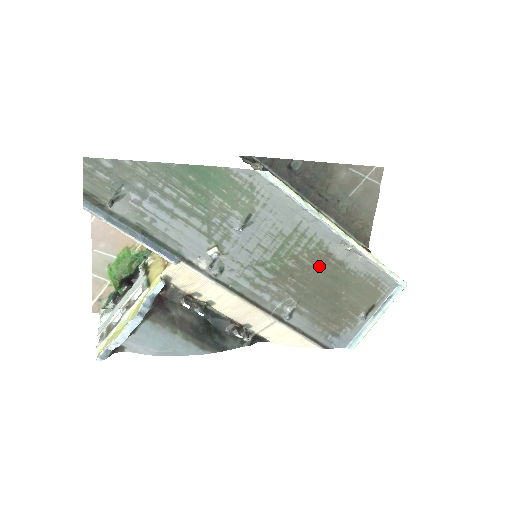
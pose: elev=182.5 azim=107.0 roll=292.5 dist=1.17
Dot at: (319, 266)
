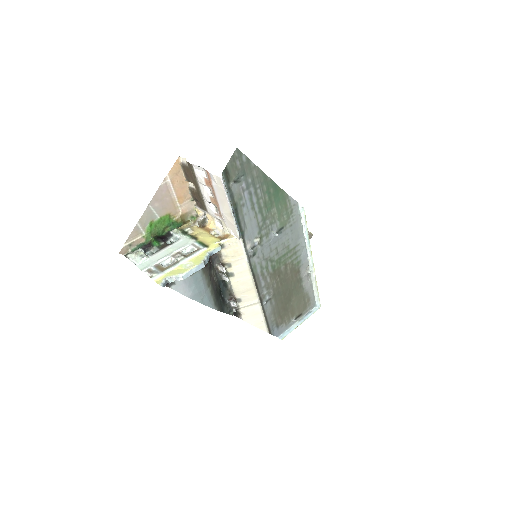
Dot at: (292, 276)
